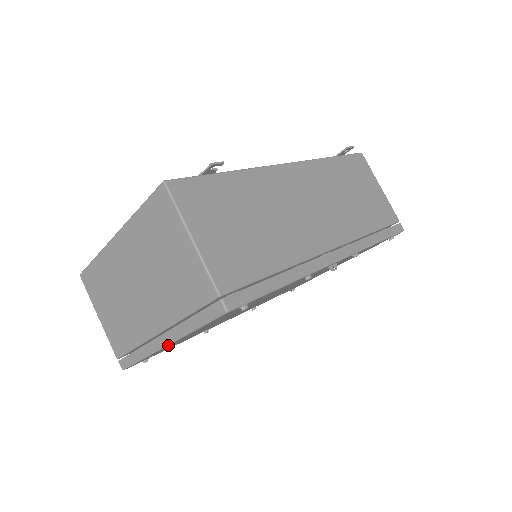
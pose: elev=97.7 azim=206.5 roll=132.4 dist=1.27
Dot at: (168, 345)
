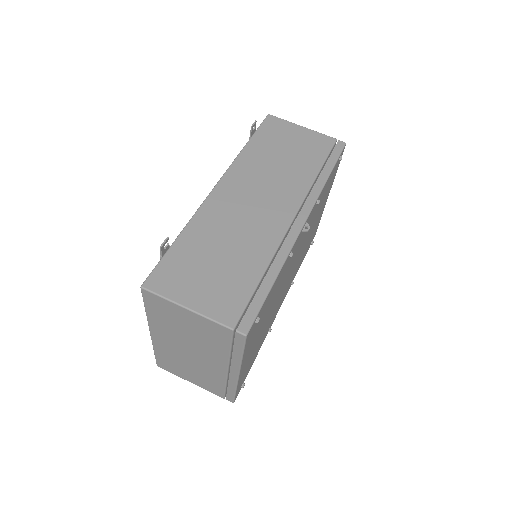
Dot at: (239, 374)
